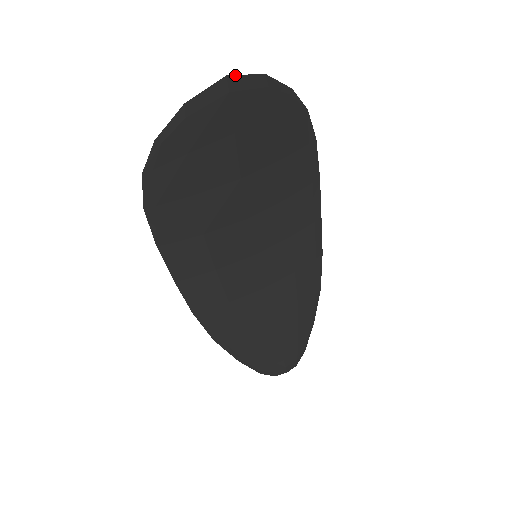
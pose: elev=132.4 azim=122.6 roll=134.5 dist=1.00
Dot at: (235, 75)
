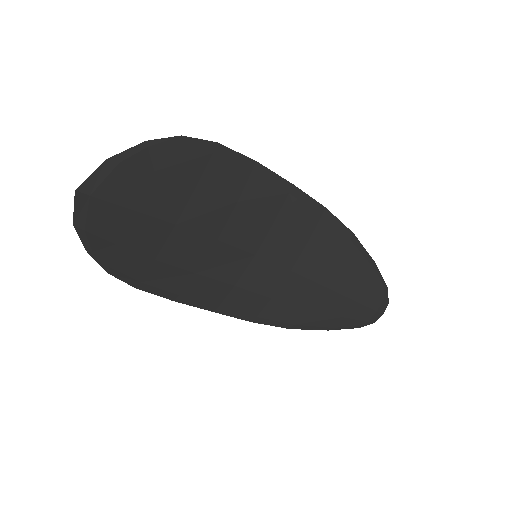
Dot at: (82, 183)
